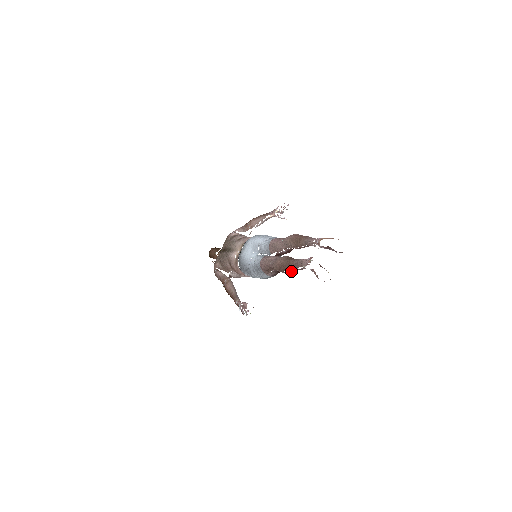
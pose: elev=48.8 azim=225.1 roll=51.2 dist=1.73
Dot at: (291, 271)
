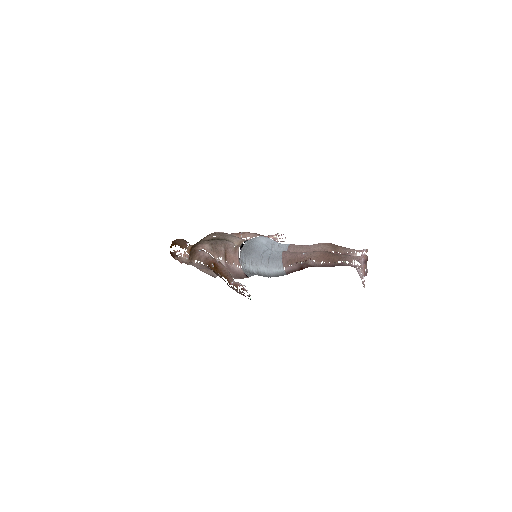
Dot at: (333, 263)
